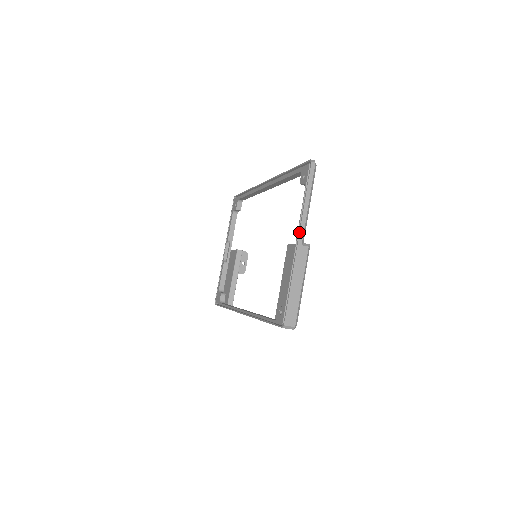
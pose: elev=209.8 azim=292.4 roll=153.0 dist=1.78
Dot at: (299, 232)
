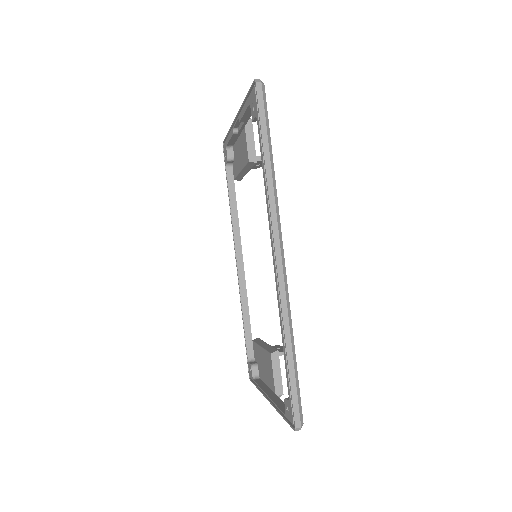
Dot at: occluded
